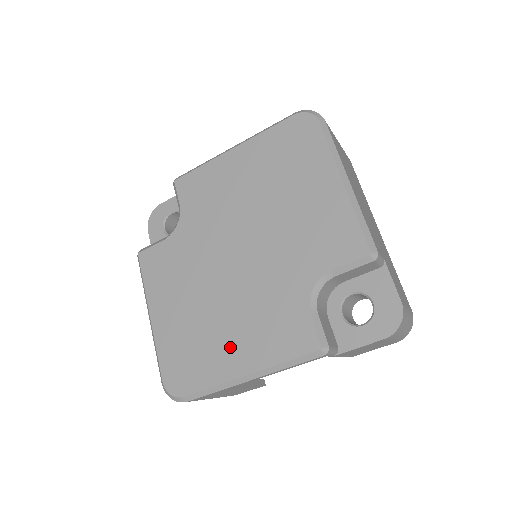
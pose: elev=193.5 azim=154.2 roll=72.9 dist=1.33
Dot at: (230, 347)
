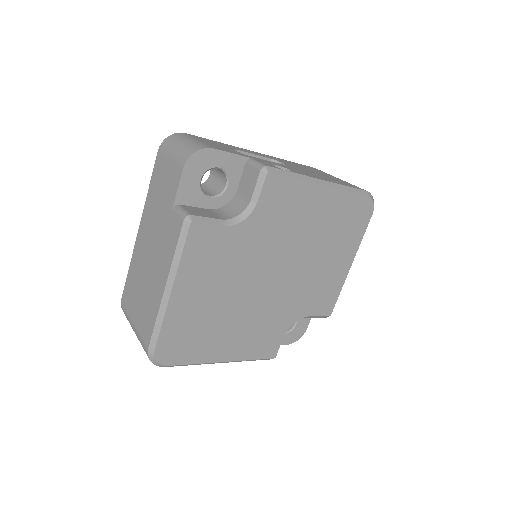
Dot at: (225, 341)
